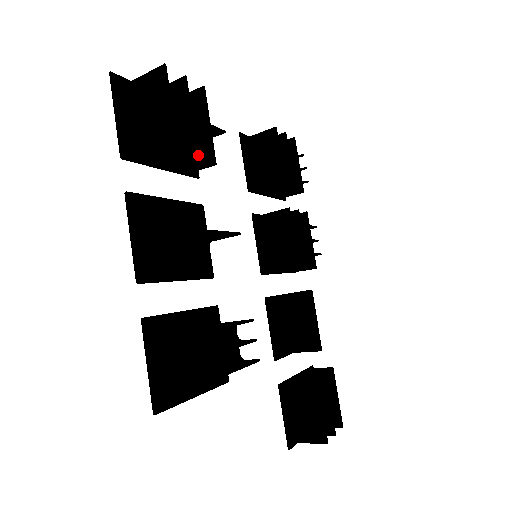
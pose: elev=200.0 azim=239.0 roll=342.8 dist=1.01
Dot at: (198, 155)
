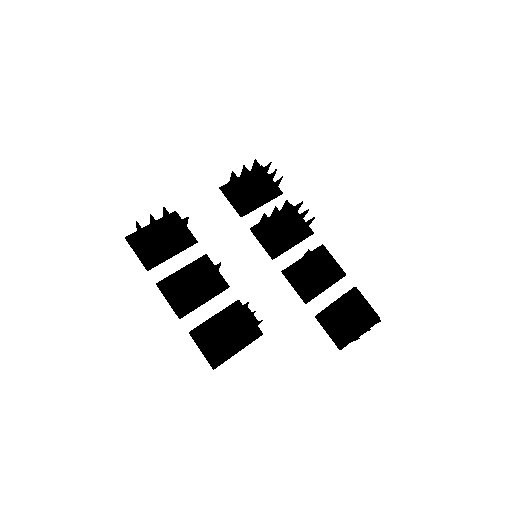
Dot at: (182, 239)
